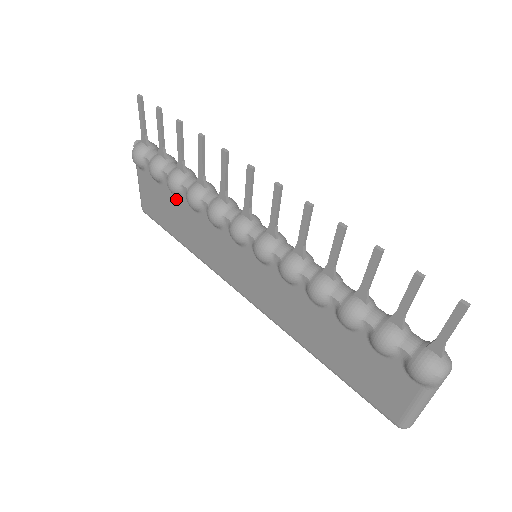
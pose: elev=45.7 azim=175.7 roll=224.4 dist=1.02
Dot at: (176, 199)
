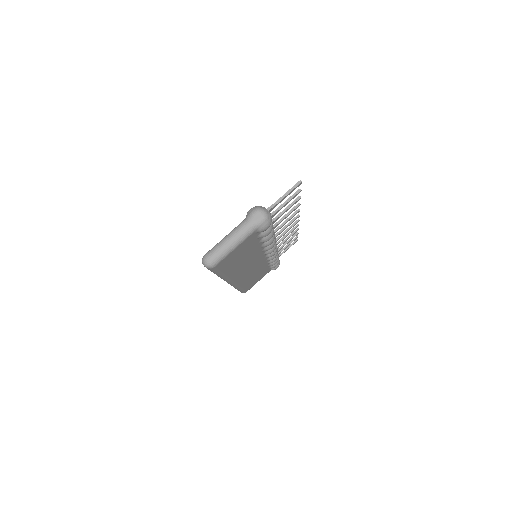
Dot at: occluded
